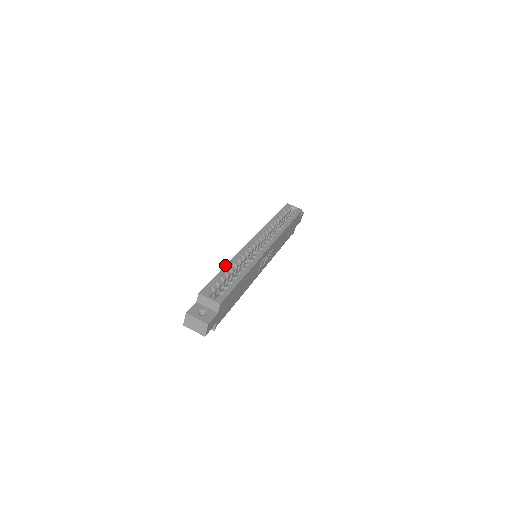
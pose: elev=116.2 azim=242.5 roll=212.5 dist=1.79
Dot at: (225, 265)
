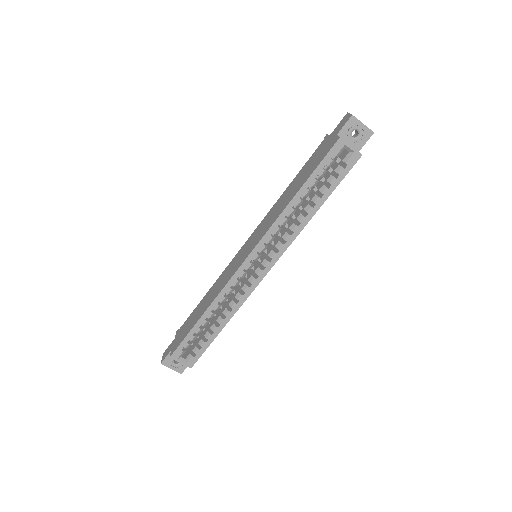
Dot at: (202, 314)
